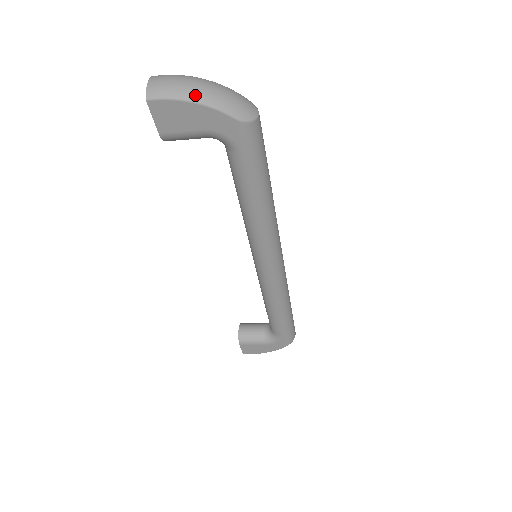
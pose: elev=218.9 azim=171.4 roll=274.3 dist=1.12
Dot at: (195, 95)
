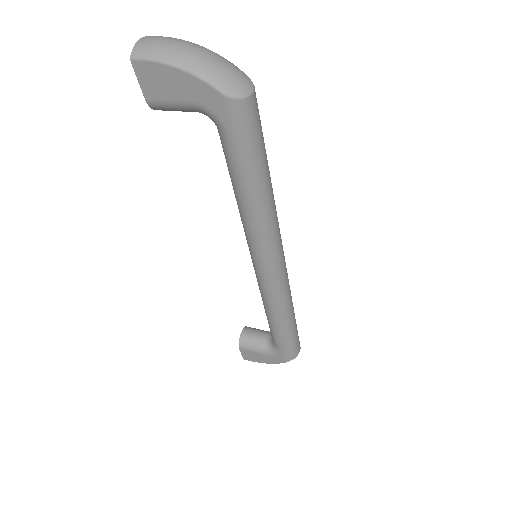
Dot at: (180, 60)
